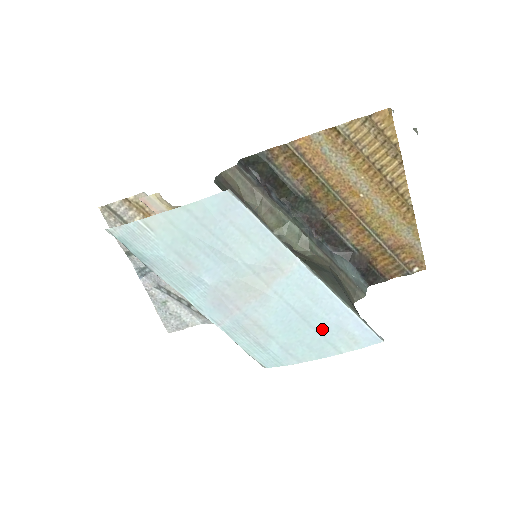
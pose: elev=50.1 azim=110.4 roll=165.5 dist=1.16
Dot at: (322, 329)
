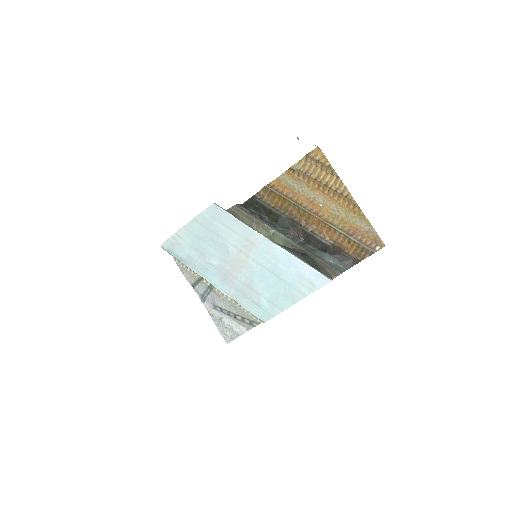
Dot at: (288, 280)
